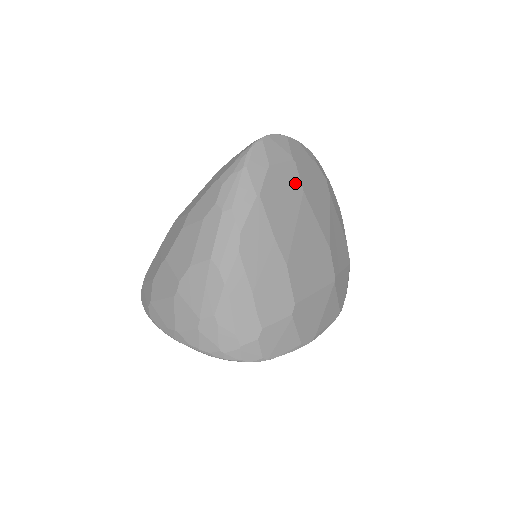
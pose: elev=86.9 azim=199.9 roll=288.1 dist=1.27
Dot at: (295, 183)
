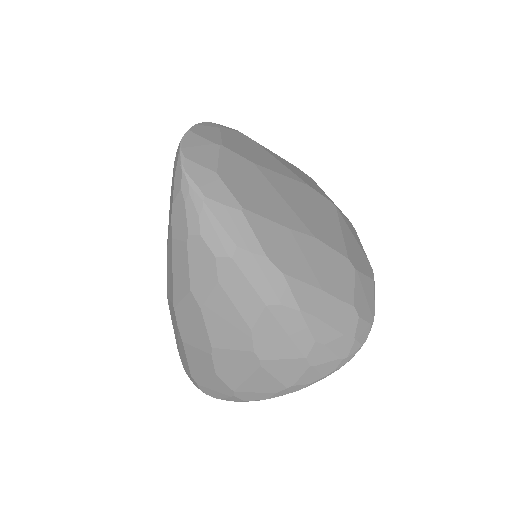
Dot at: (243, 164)
